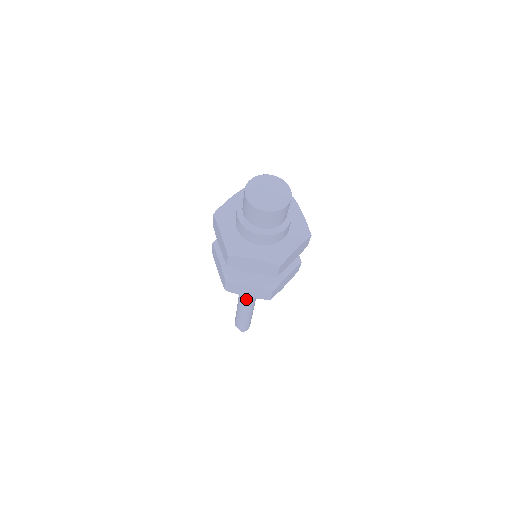
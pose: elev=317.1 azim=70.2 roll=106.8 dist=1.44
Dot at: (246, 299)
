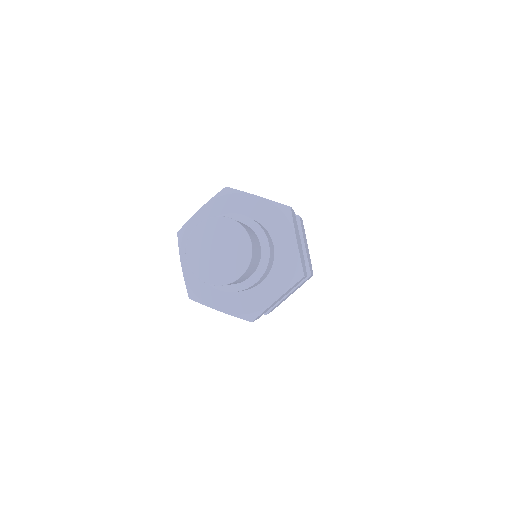
Dot at: occluded
